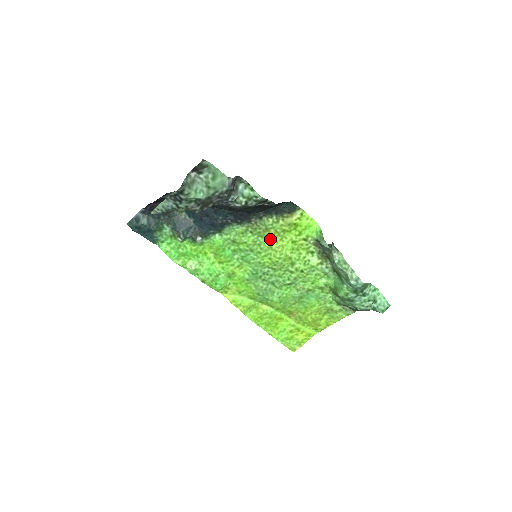
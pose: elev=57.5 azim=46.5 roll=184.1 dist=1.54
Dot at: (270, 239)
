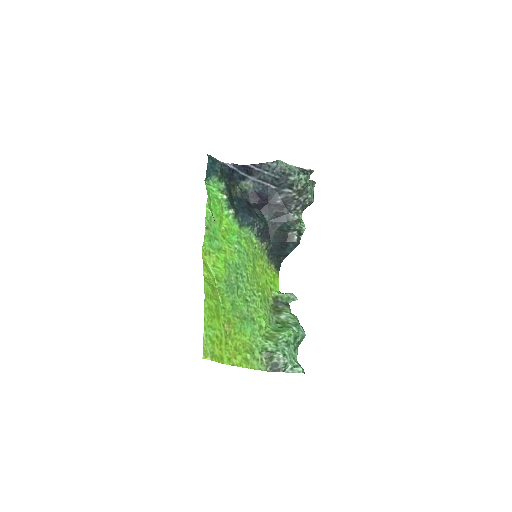
Dot at: (258, 264)
